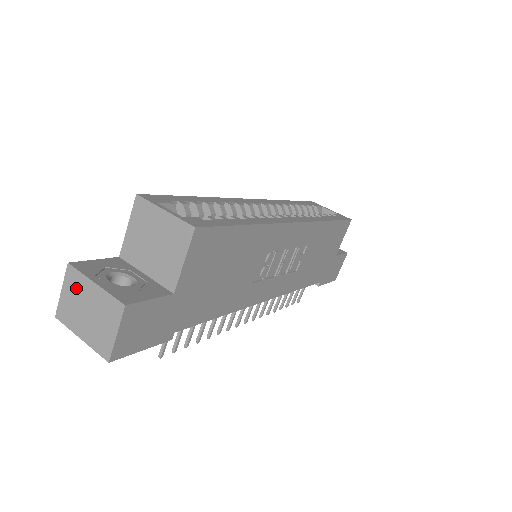
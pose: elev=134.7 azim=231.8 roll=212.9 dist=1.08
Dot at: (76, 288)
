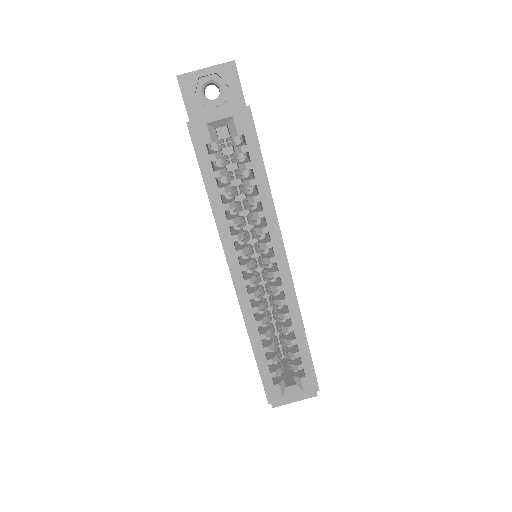
Dot at: occluded
